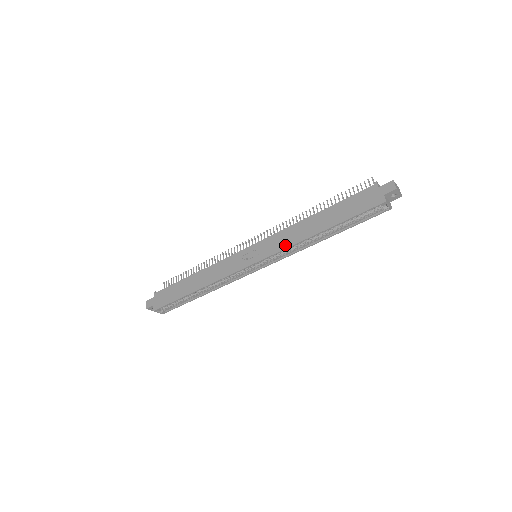
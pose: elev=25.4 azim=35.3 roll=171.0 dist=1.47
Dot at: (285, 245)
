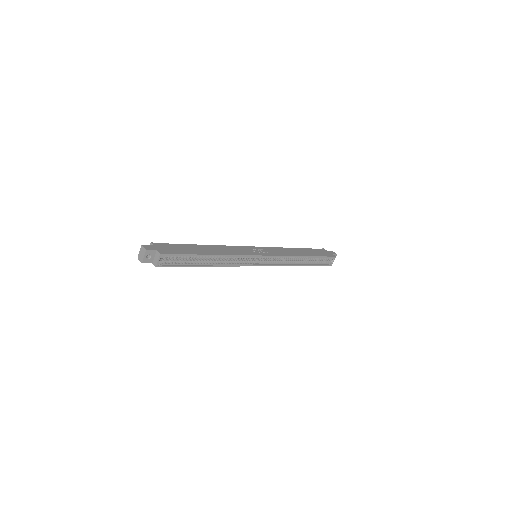
Dot at: (285, 254)
